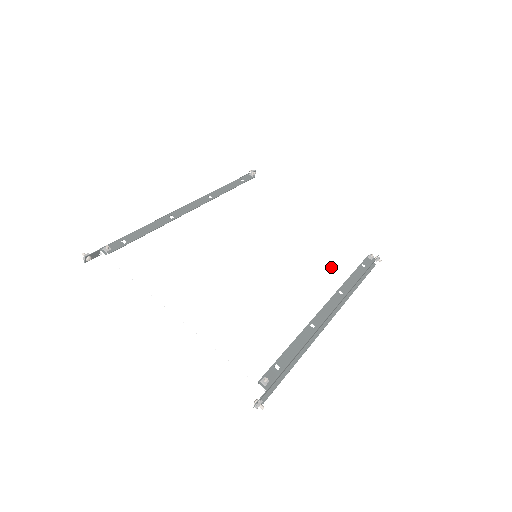
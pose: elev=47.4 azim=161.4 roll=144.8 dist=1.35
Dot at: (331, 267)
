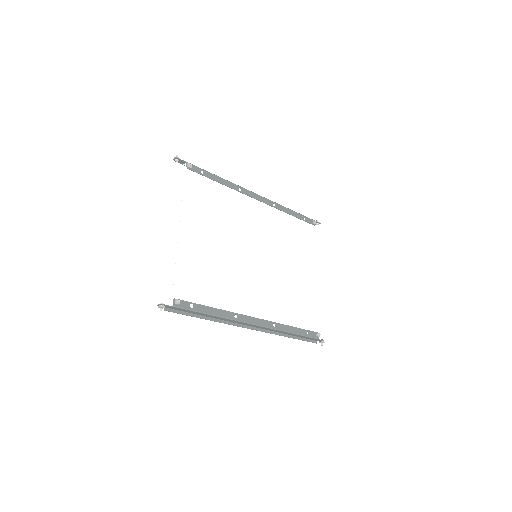
Dot at: (288, 310)
